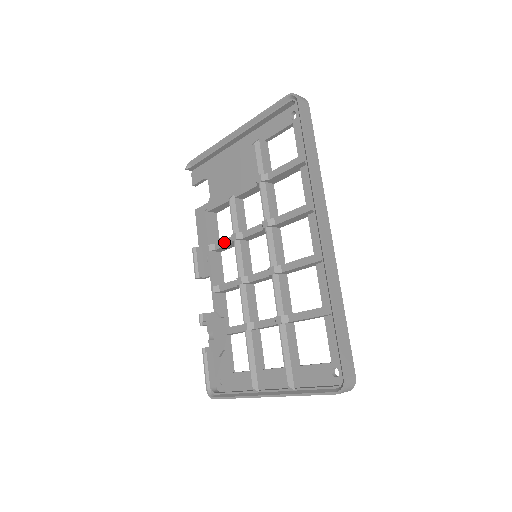
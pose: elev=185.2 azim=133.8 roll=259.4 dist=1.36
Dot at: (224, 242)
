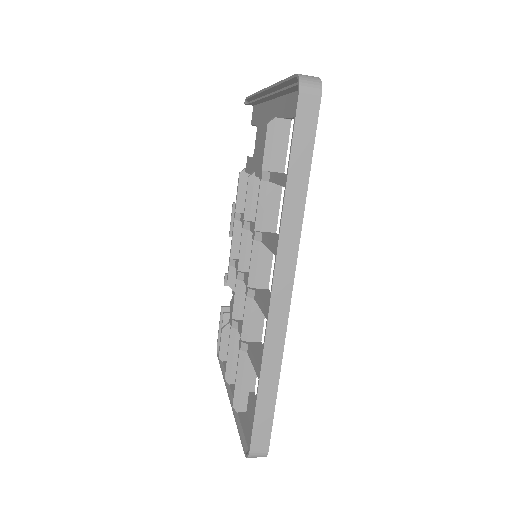
Dot at: occluded
